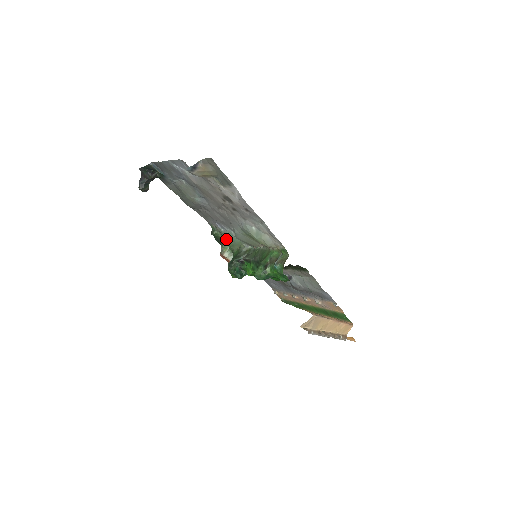
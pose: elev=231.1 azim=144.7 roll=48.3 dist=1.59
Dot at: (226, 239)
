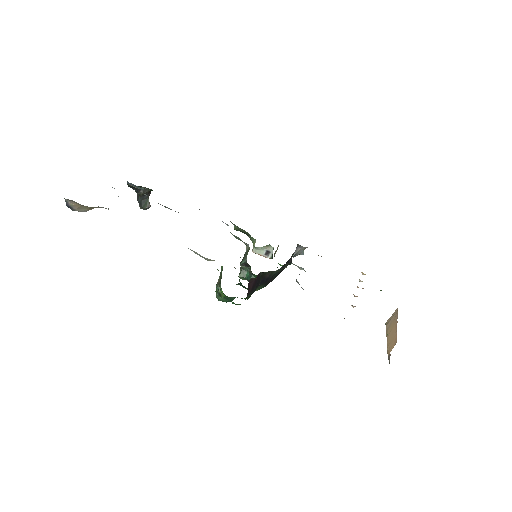
Dot at: (235, 237)
